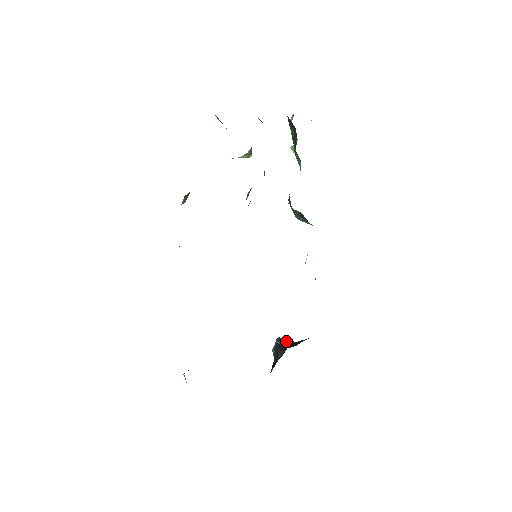
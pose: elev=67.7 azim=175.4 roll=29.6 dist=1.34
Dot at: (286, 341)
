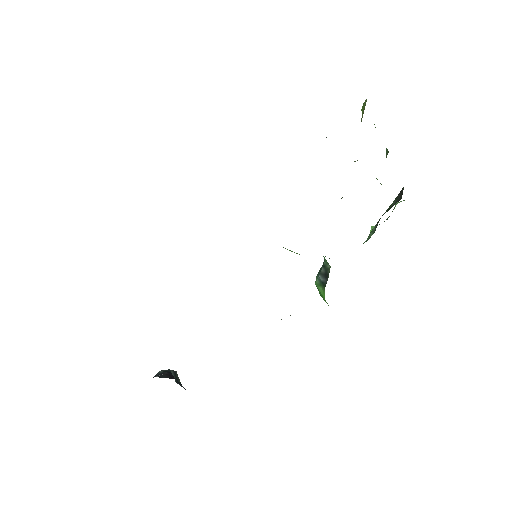
Dot at: (179, 381)
